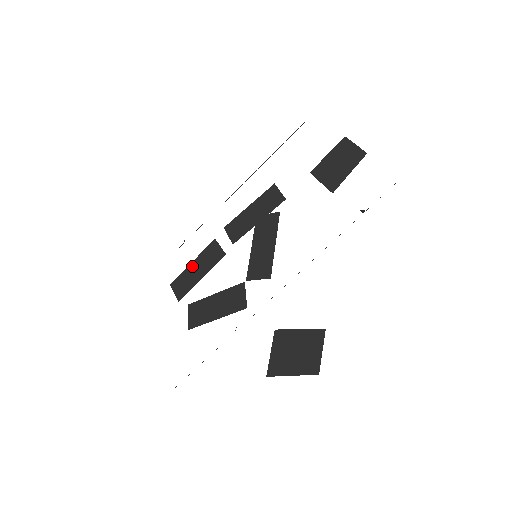
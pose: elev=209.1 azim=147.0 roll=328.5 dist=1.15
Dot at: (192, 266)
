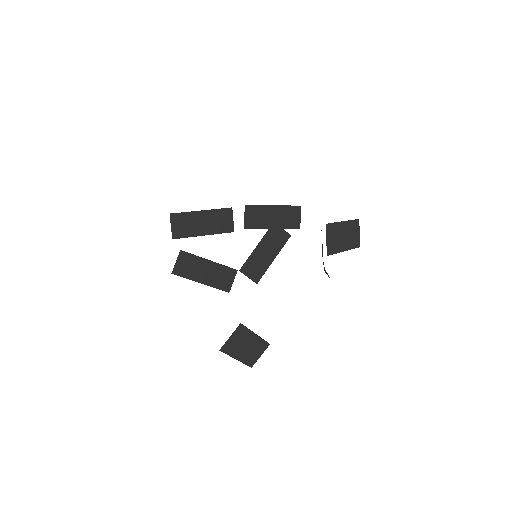
Dot at: (200, 215)
